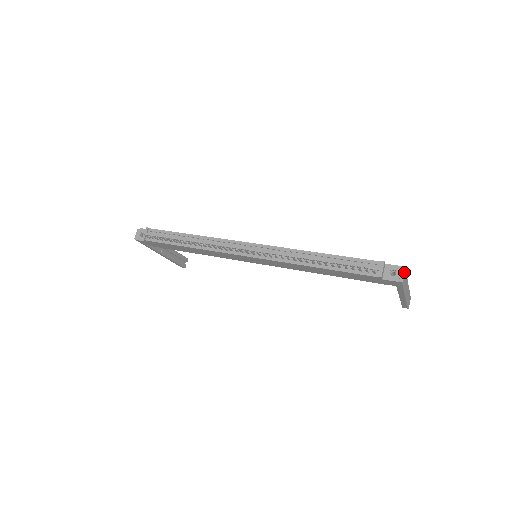
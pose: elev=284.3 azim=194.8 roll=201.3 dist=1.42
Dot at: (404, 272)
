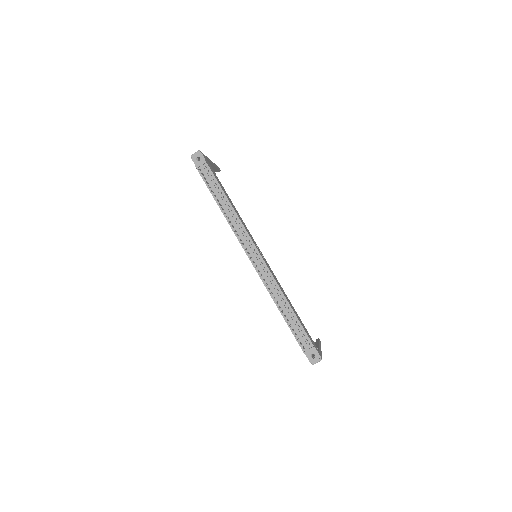
Dot at: (319, 361)
